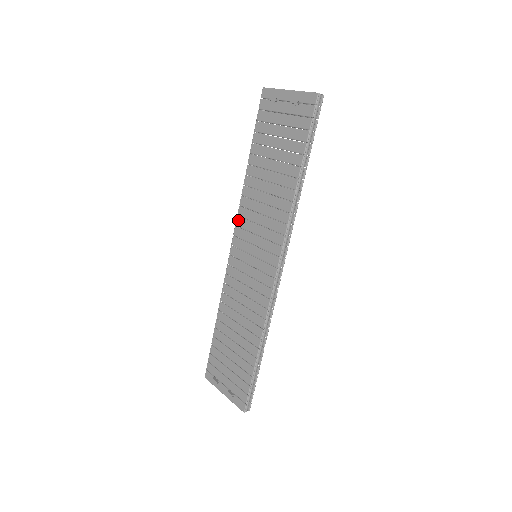
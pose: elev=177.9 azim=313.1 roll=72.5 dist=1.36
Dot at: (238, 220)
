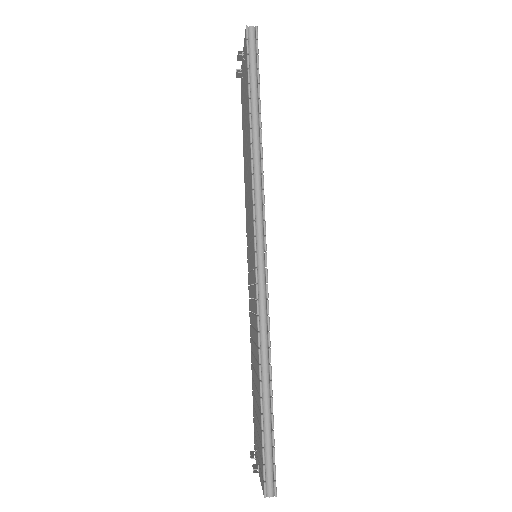
Dot at: (246, 225)
